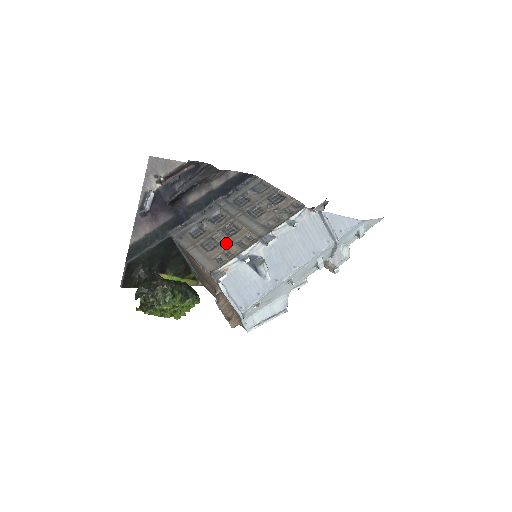
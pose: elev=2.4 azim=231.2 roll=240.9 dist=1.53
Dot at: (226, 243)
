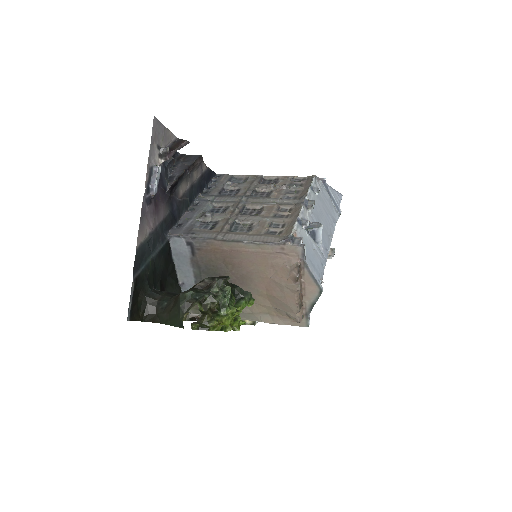
Dot at: (262, 219)
